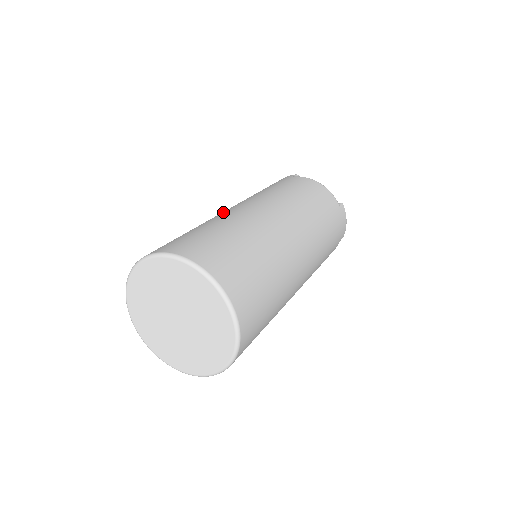
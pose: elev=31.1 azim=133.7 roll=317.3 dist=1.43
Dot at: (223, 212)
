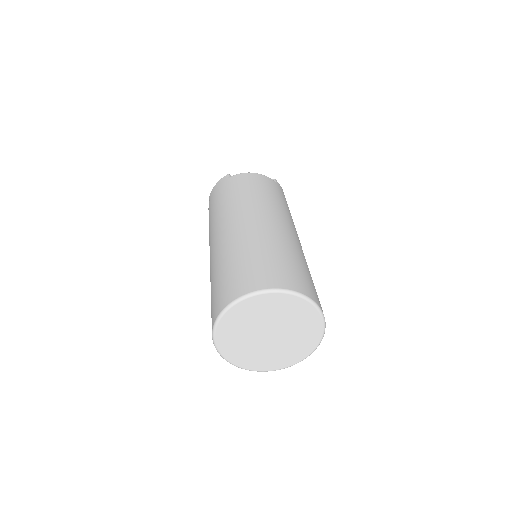
Dot at: (224, 239)
